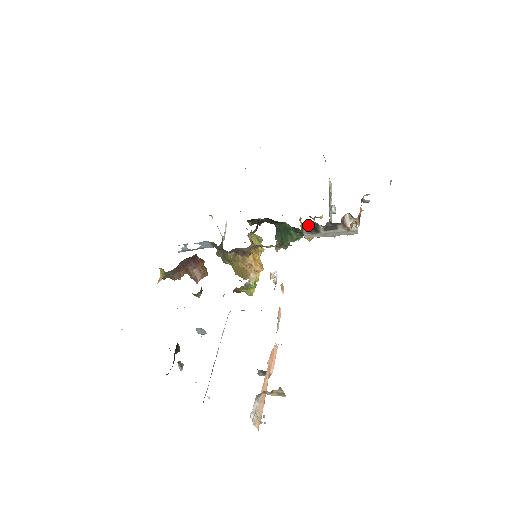
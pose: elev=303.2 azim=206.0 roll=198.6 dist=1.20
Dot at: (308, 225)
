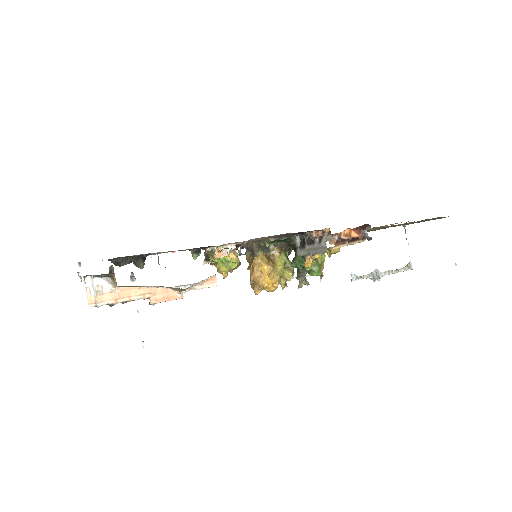
Dot at: (302, 239)
